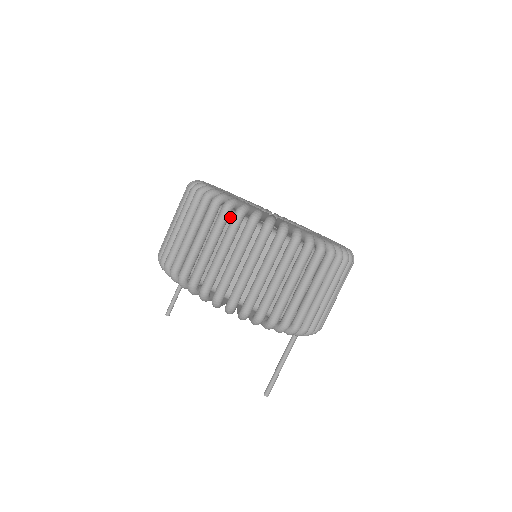
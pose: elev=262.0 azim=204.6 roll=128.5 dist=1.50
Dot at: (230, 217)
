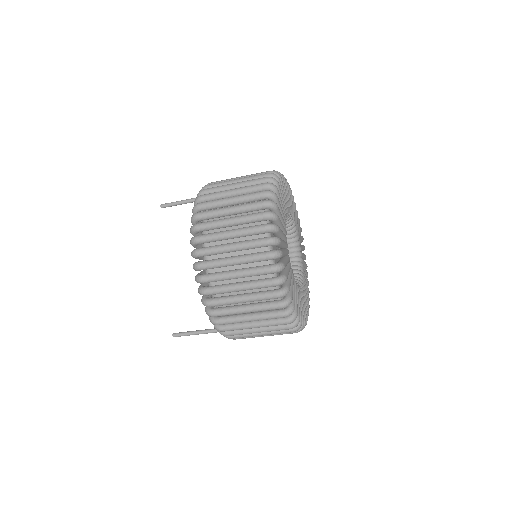
Dot at: occluded
